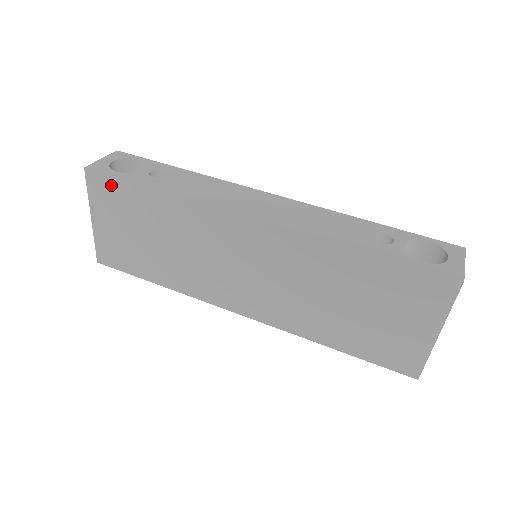
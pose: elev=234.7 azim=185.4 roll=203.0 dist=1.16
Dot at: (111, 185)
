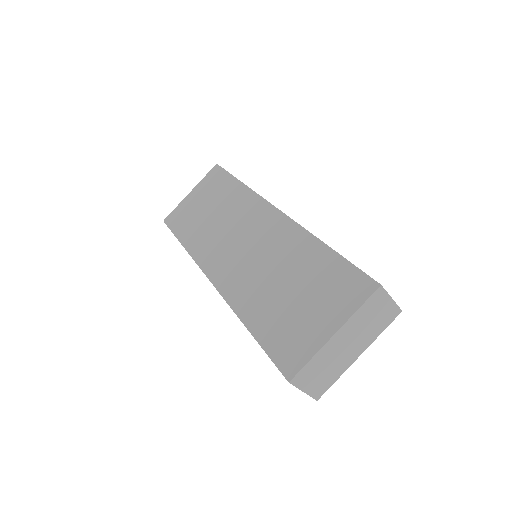
Dot at: (220, 175)
